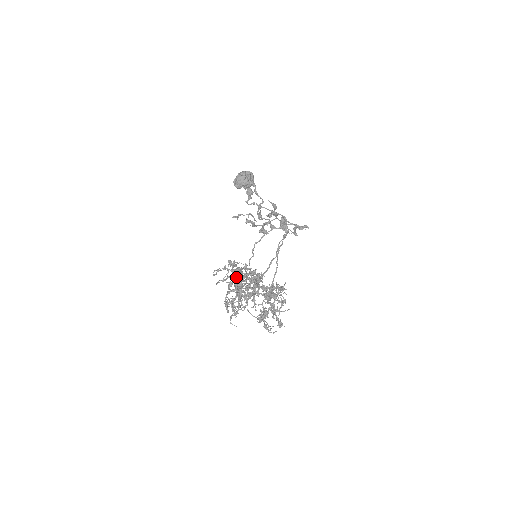
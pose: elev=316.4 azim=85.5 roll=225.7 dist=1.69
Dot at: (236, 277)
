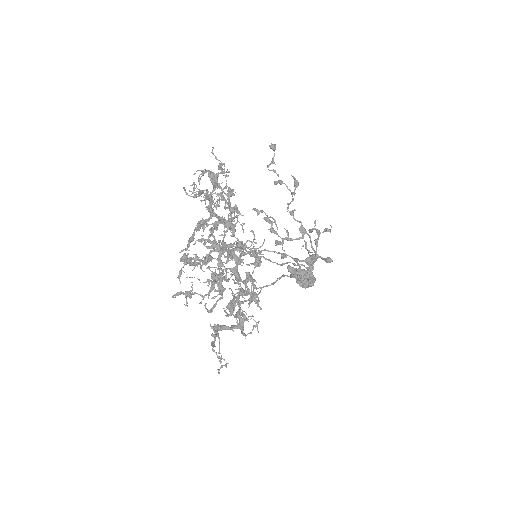
Dot at: (206, 171)
